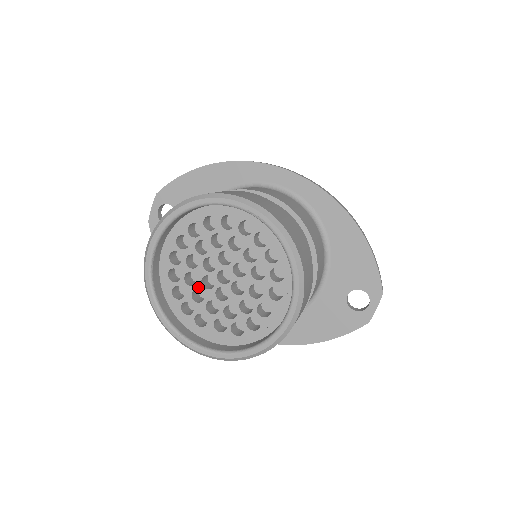
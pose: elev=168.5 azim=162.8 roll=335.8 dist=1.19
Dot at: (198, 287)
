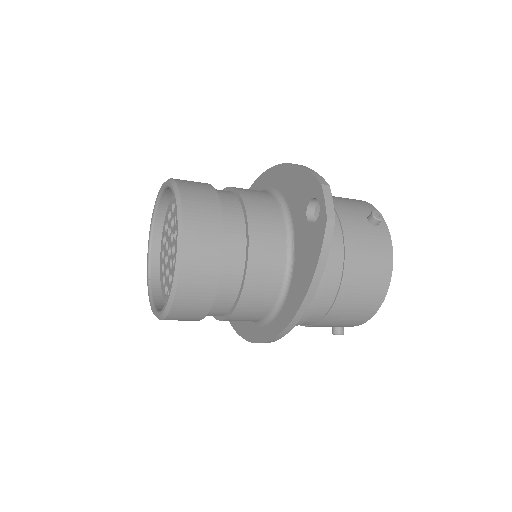
Dot at: (169, 273)
